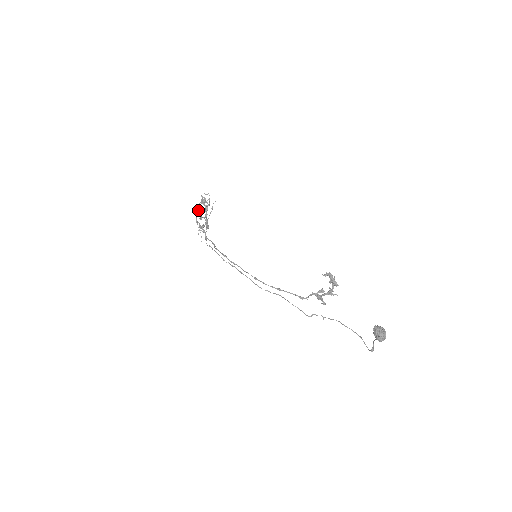
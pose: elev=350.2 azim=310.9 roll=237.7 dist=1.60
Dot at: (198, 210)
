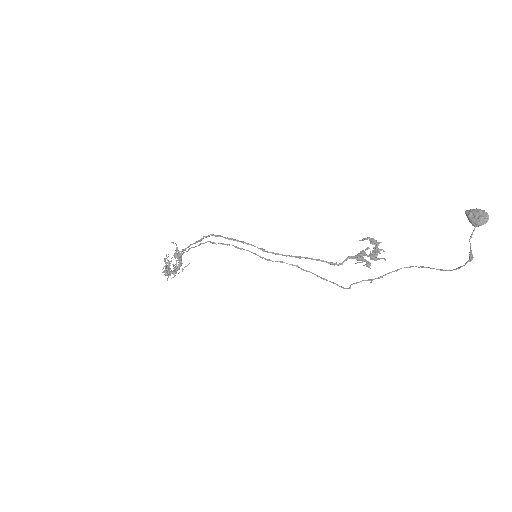
Dot at: occluded
